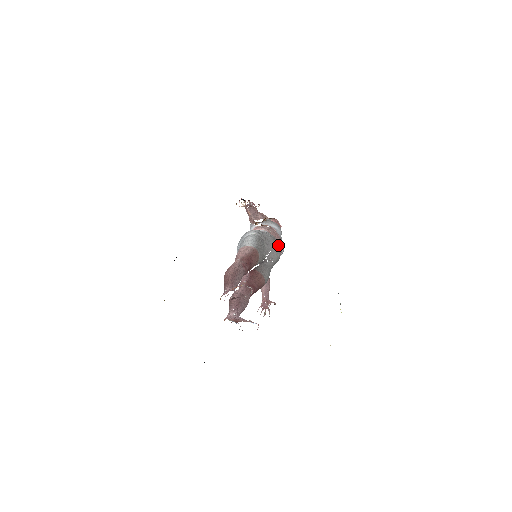
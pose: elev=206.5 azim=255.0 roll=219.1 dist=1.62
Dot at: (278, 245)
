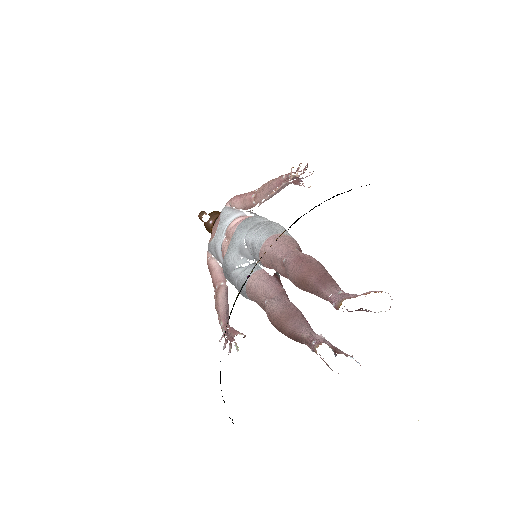
Dot at: occluded
